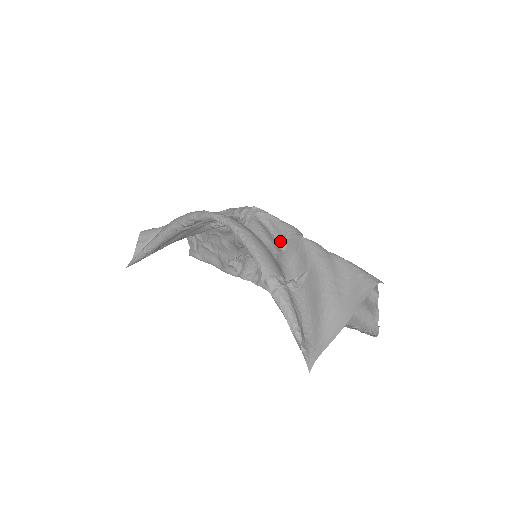
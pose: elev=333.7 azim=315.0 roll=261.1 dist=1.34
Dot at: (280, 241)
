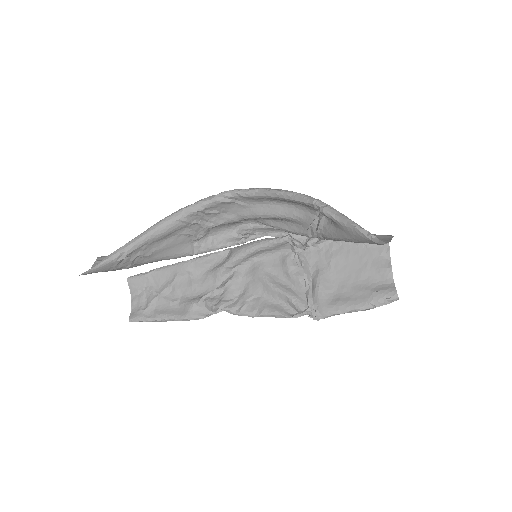
Dot at: occluded
